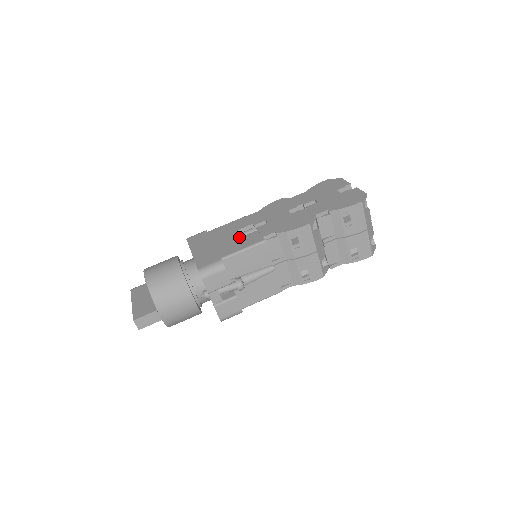
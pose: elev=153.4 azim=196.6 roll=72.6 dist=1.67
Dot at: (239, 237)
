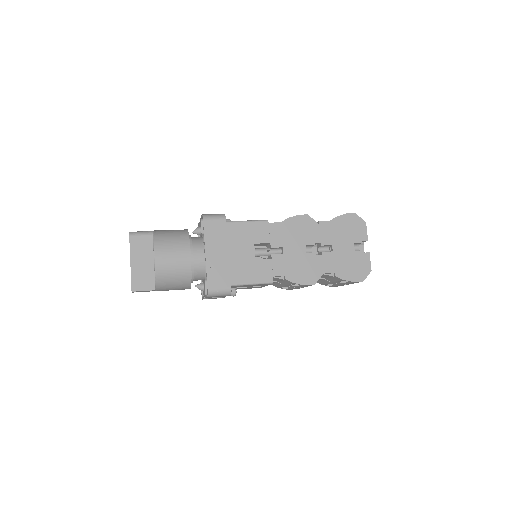
Dot at: (253, 260)
